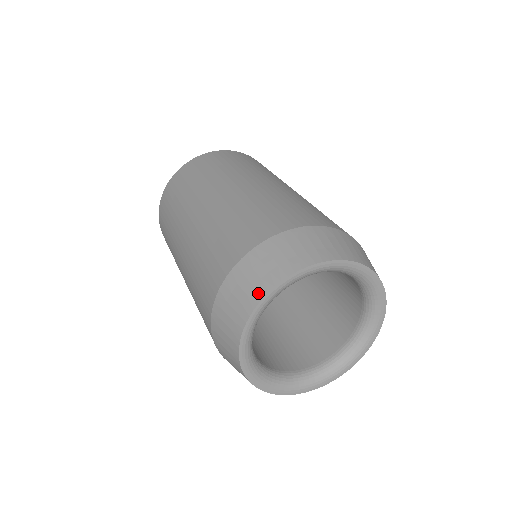
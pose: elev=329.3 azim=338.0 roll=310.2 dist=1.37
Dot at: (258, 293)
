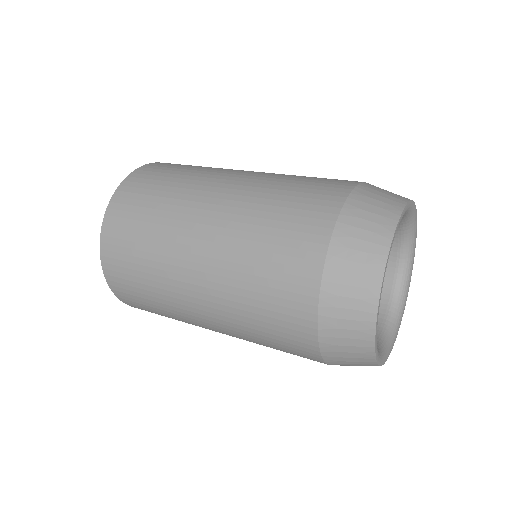
Dot at: (390, 219)
